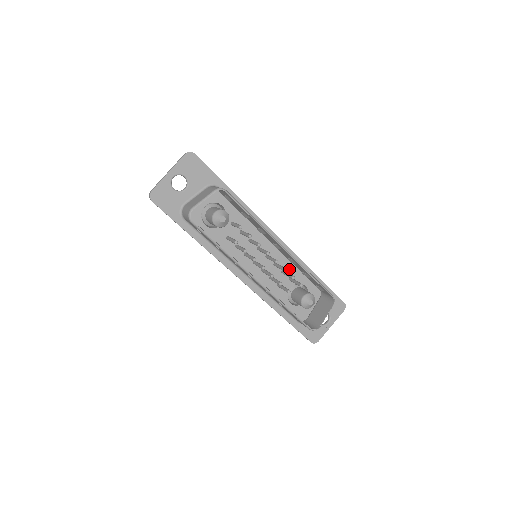
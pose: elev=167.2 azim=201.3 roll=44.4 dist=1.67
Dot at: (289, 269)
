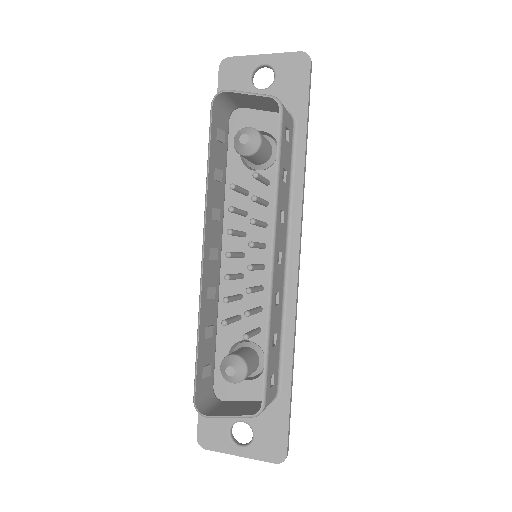
Dot at: occluded
